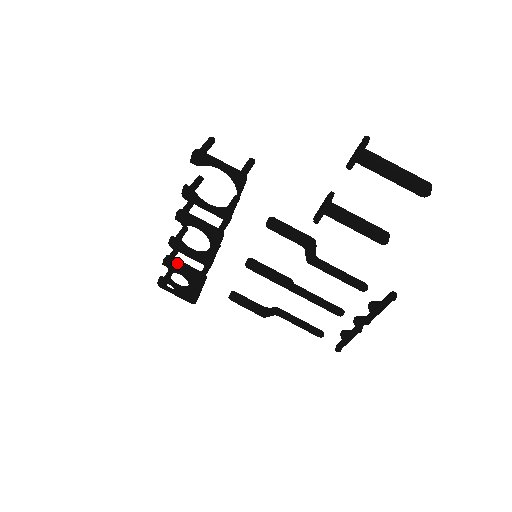
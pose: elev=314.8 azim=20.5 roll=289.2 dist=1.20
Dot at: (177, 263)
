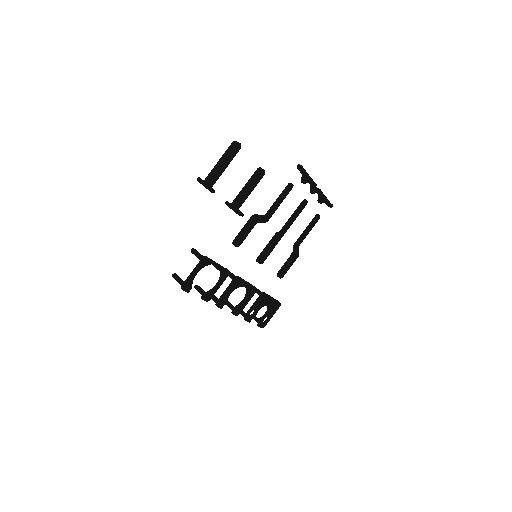
Dot at: (250, 312)
